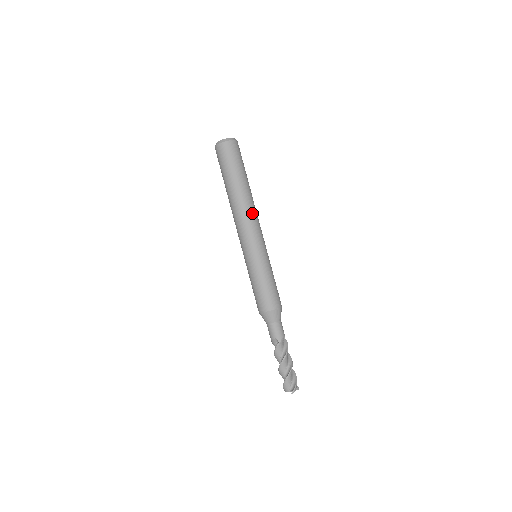
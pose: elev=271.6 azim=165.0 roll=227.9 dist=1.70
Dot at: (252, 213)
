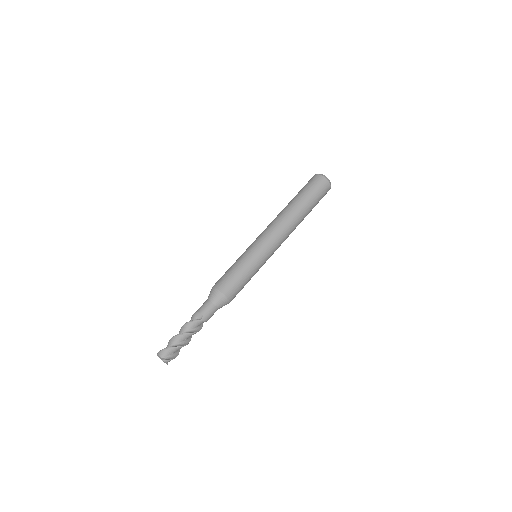
Dot at: (289, 233)
